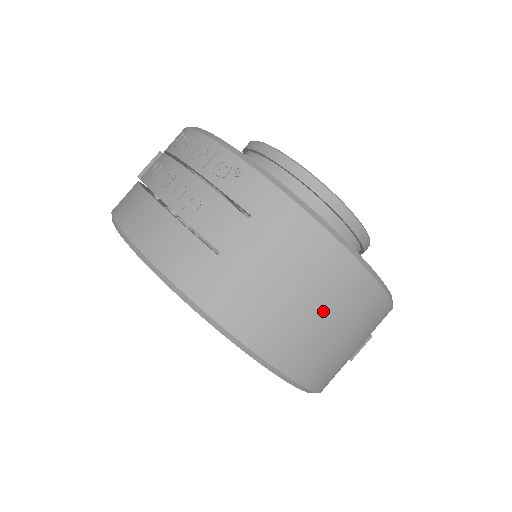
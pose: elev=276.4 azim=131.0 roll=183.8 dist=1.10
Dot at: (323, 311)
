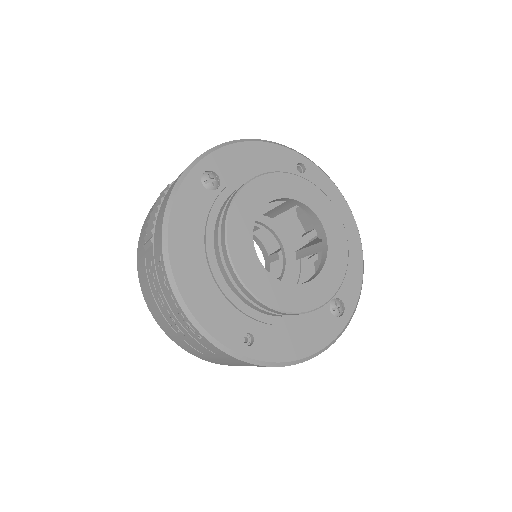
Dot at: occluded
